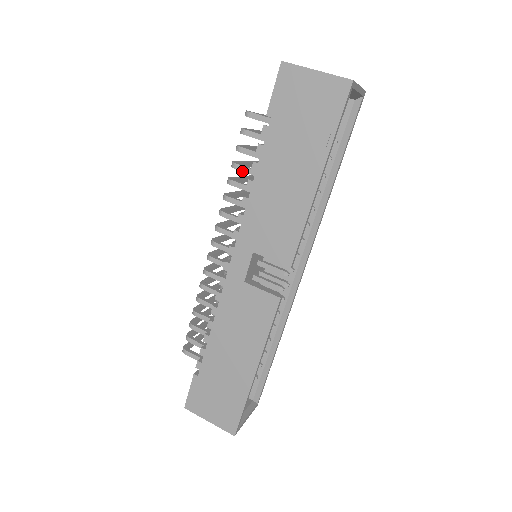
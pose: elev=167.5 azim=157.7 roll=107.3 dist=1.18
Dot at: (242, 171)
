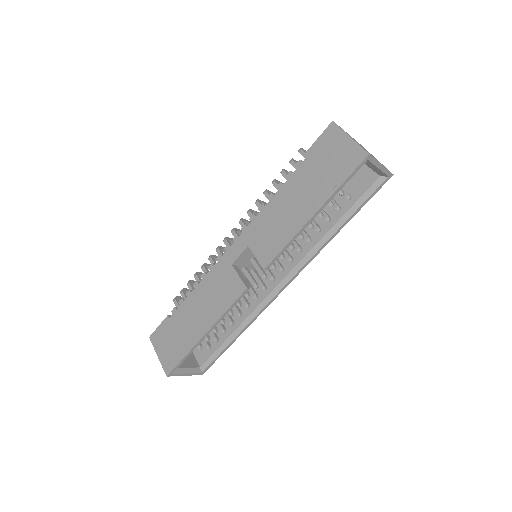
Dot at: (276, 188)
